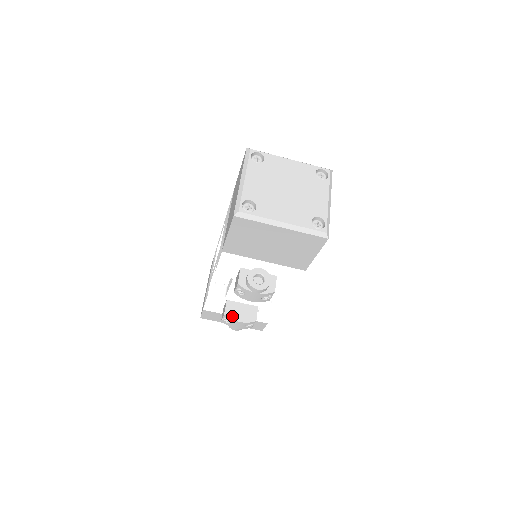
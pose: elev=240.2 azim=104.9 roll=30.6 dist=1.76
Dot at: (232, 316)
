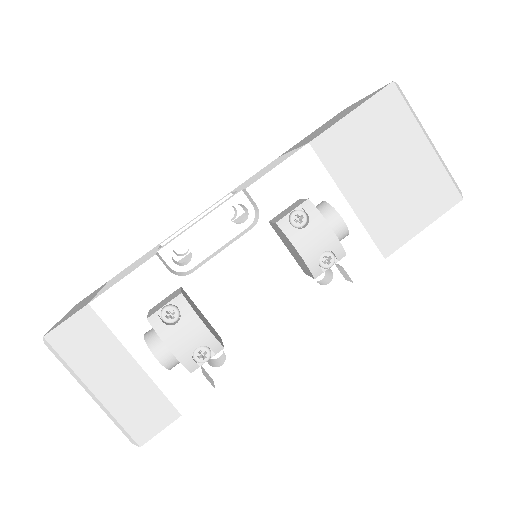
Dot at: (193, 306)
